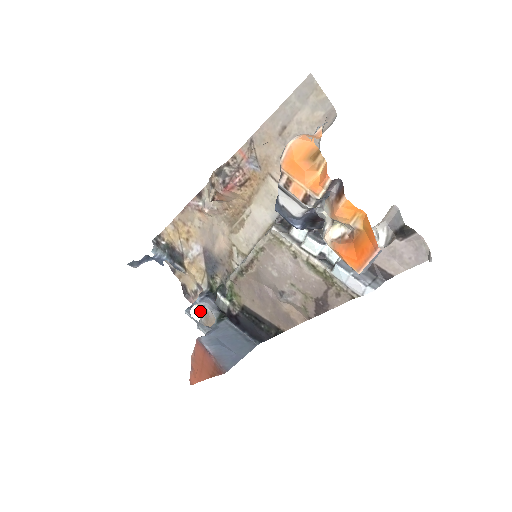
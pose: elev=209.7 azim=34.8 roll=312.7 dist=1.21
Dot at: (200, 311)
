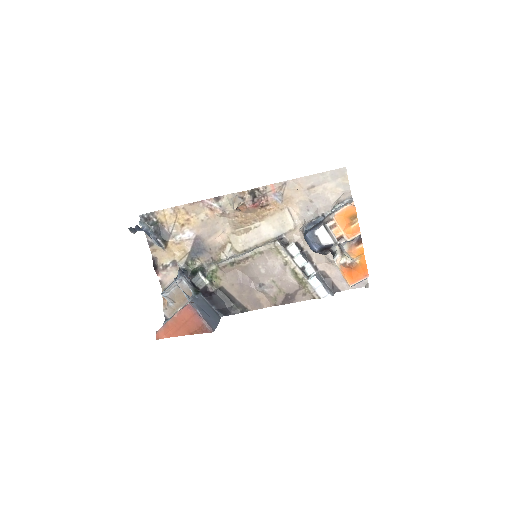
Dot at: (161, 282)
